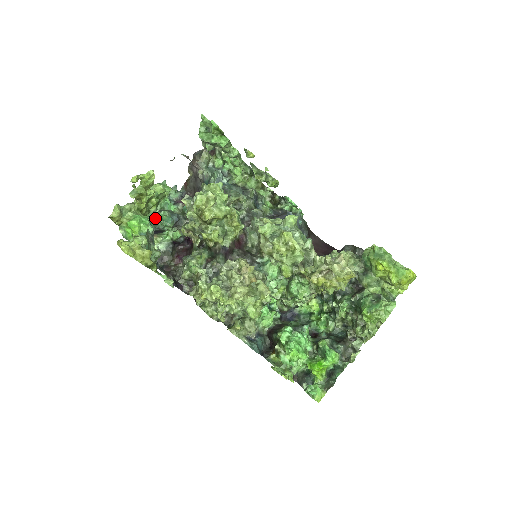
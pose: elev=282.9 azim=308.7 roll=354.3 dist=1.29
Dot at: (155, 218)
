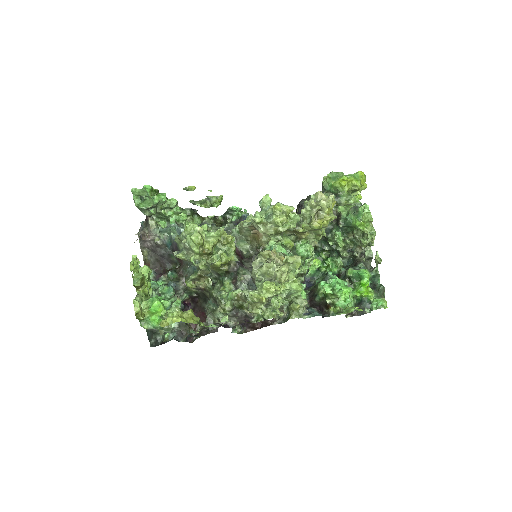
Dot at: occluded
